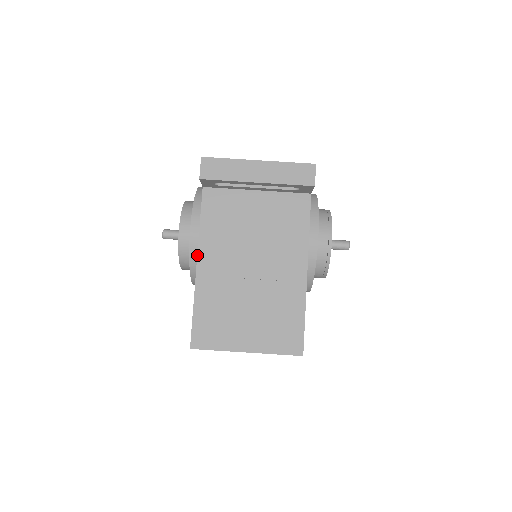
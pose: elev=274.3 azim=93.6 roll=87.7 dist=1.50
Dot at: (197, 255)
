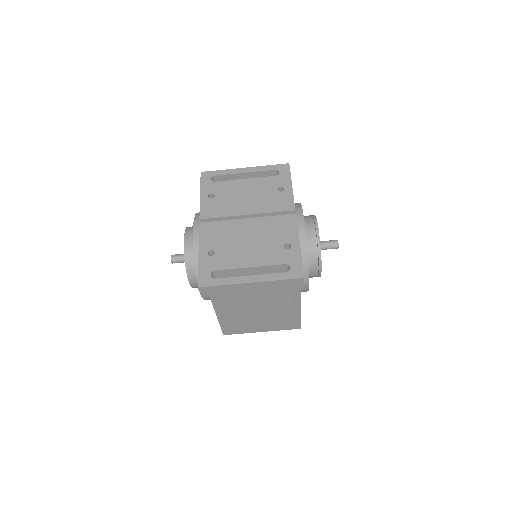
Dot at: occluded
